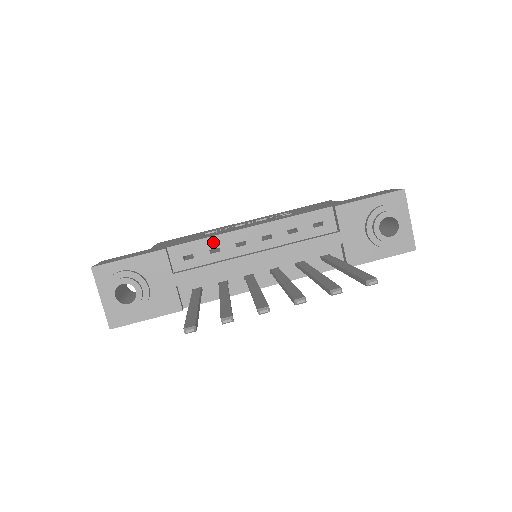
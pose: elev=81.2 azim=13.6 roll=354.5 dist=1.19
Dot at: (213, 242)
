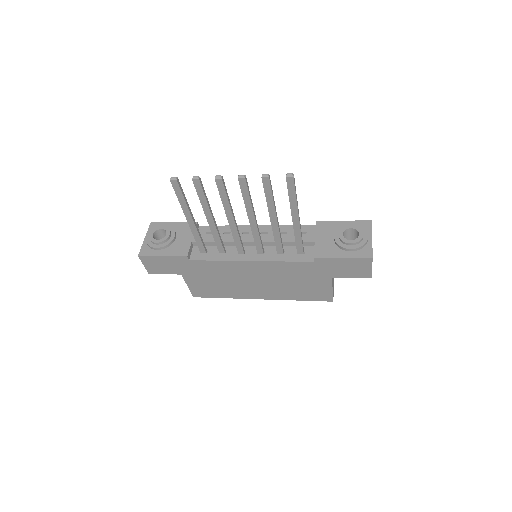
Dot at: (228, 229)
